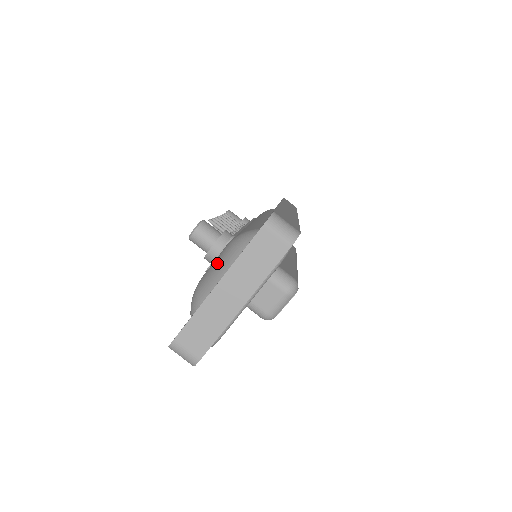
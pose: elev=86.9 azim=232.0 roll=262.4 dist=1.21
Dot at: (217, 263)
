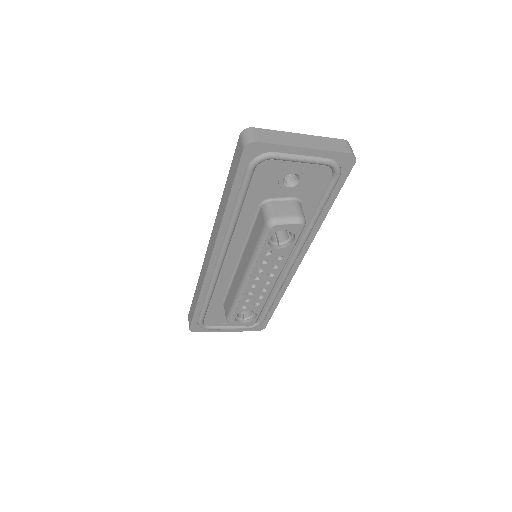
Dot at: occluded
